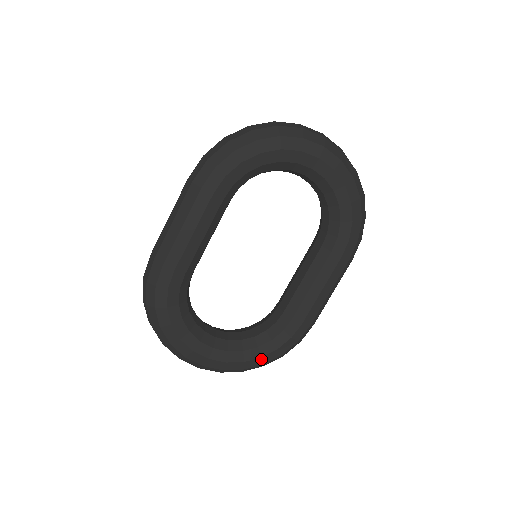
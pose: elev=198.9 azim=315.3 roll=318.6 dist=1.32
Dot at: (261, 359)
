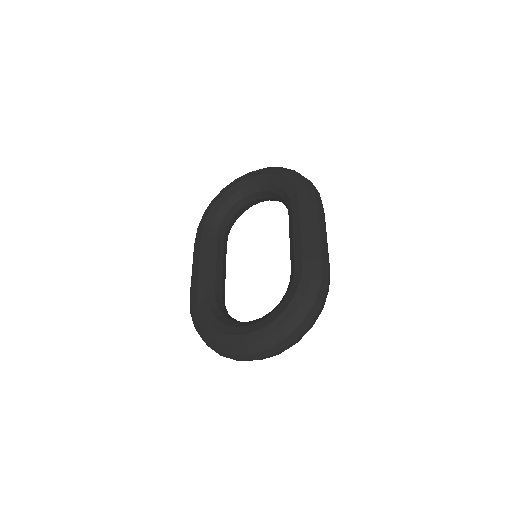
Dot at: (288, 310)
